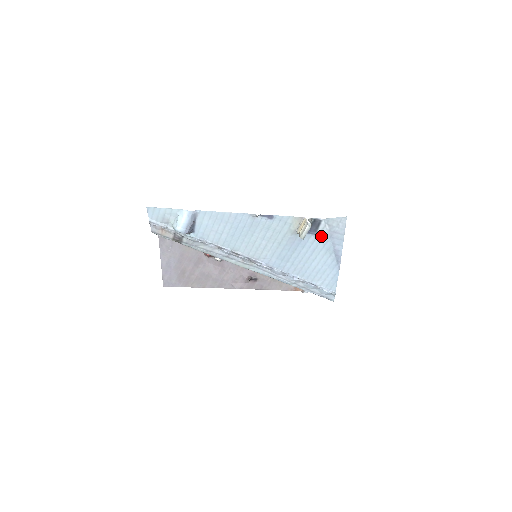
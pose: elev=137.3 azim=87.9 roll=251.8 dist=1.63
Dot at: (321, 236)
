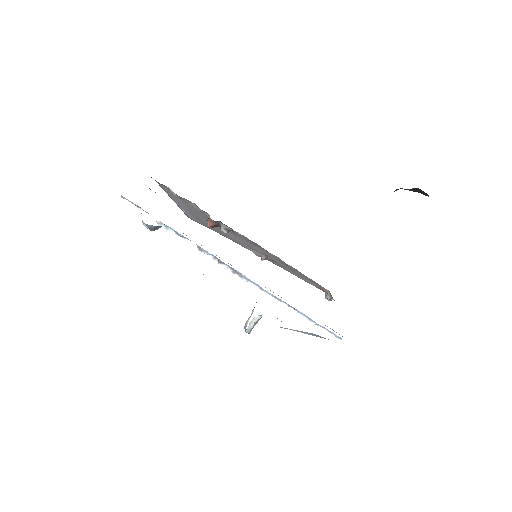
Dot at: occluded
